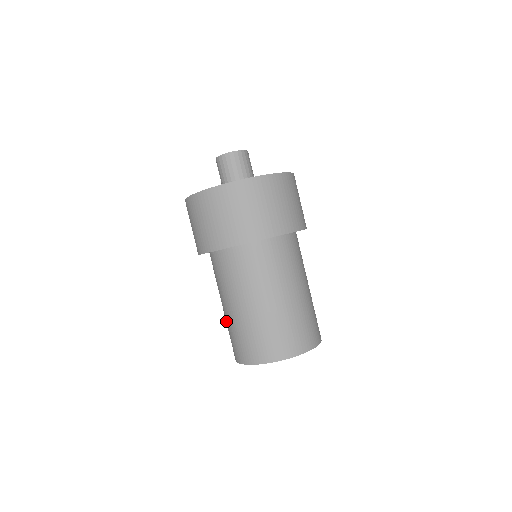
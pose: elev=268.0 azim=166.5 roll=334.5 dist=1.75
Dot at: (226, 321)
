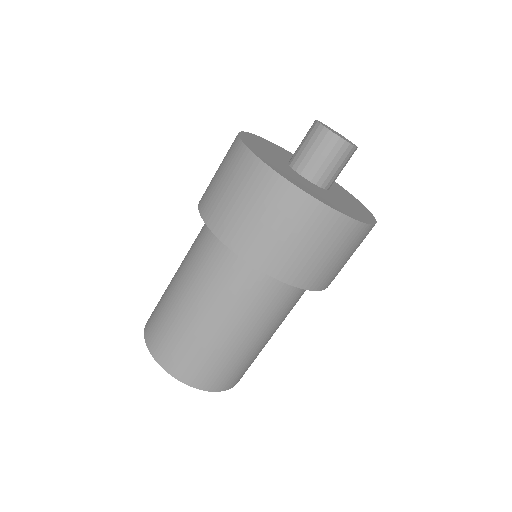
Dot at: (168, 294)
